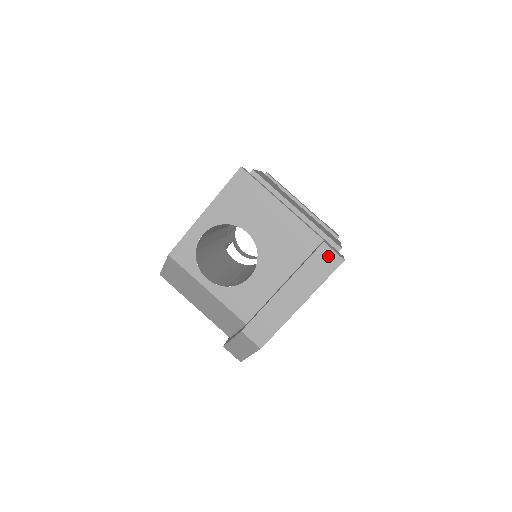
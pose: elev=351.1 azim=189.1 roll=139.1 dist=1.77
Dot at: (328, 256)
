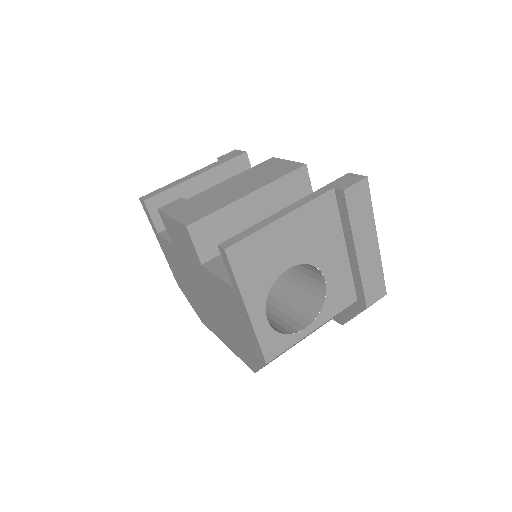
Dot at: (356, 192)
